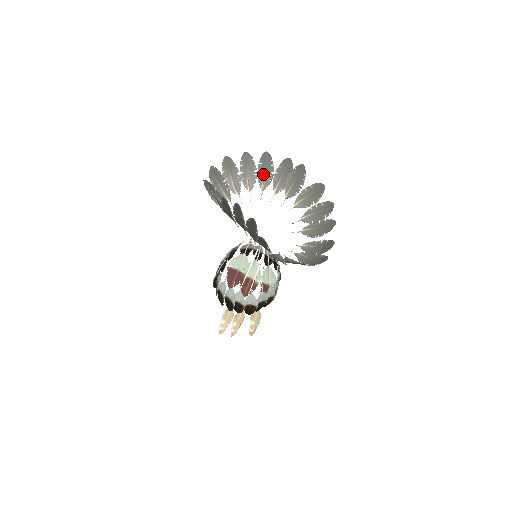
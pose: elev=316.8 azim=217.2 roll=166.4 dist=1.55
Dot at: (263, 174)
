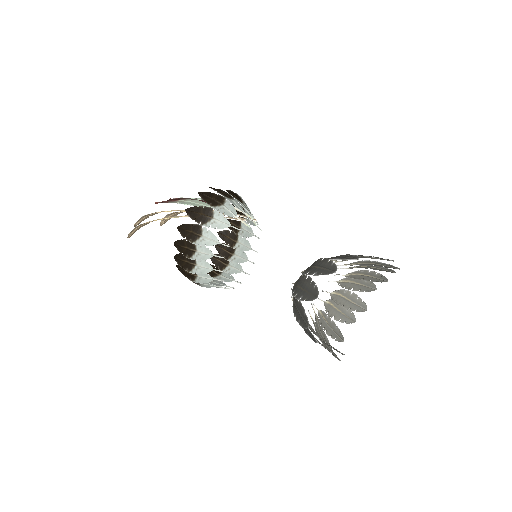
Dot at: occluded
